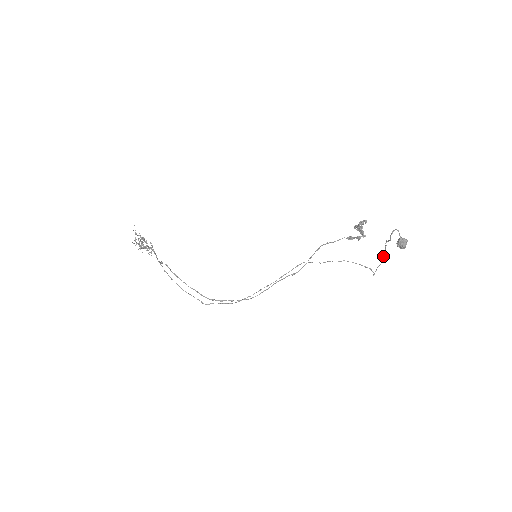
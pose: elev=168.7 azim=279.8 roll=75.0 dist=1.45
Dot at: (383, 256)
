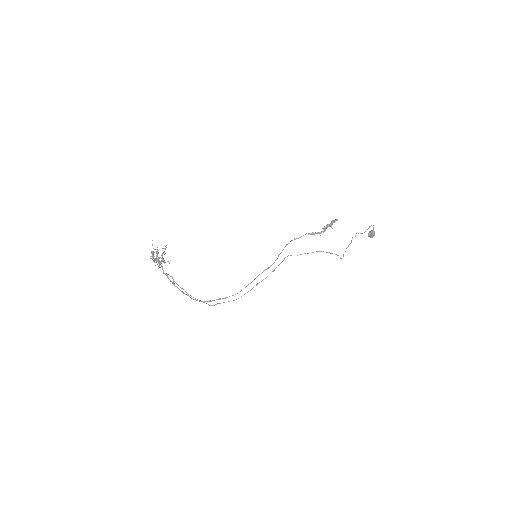
Dot at: (349, 244)
